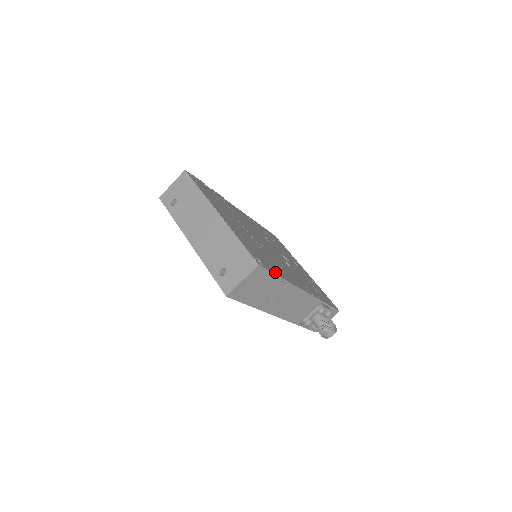
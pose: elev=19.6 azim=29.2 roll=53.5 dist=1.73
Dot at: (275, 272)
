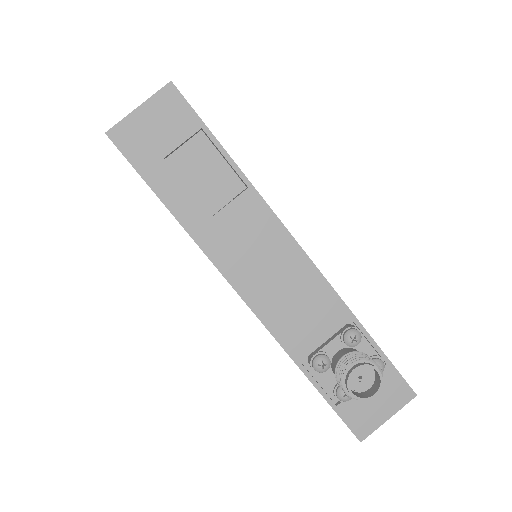
Dot at: (219, 144)
